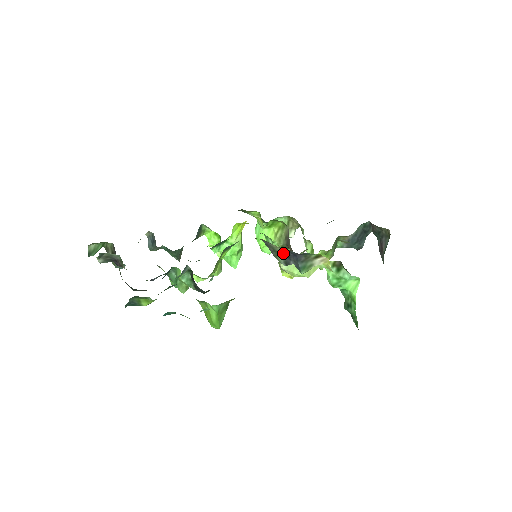
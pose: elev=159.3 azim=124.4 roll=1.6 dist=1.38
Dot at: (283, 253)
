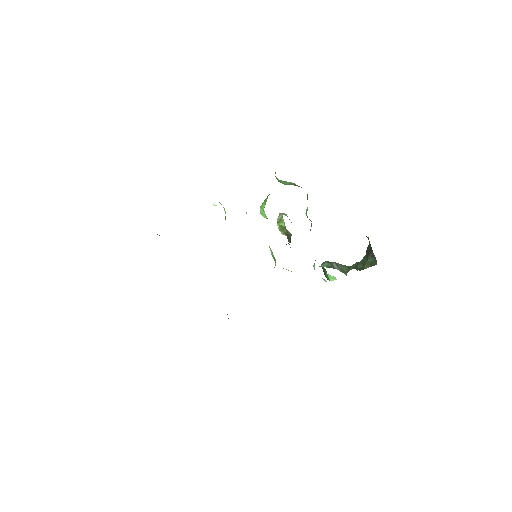
Dot at: occluded
